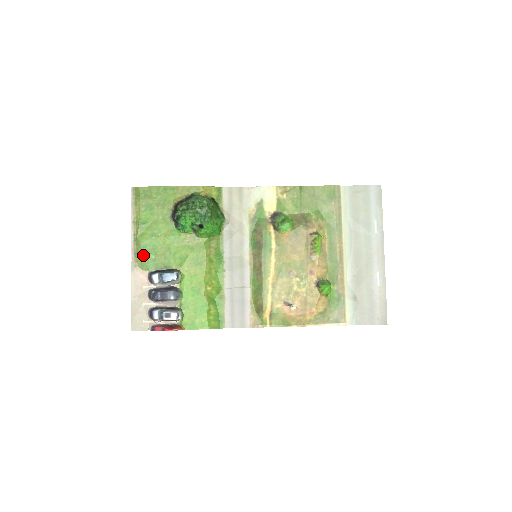
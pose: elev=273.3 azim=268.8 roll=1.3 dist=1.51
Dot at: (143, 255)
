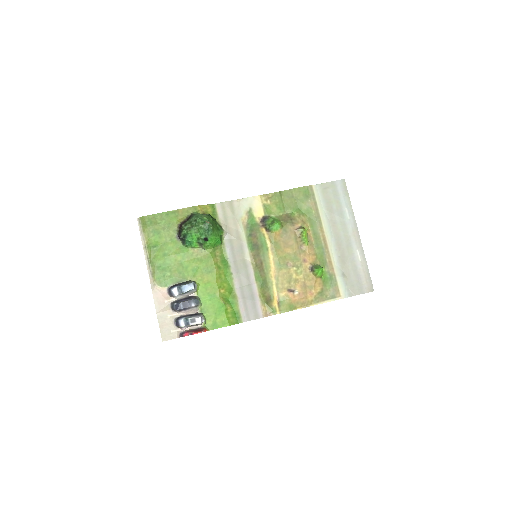
Dot at: (159, 274)
